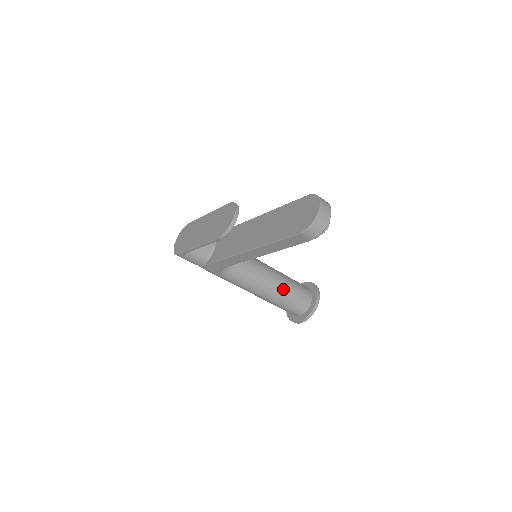
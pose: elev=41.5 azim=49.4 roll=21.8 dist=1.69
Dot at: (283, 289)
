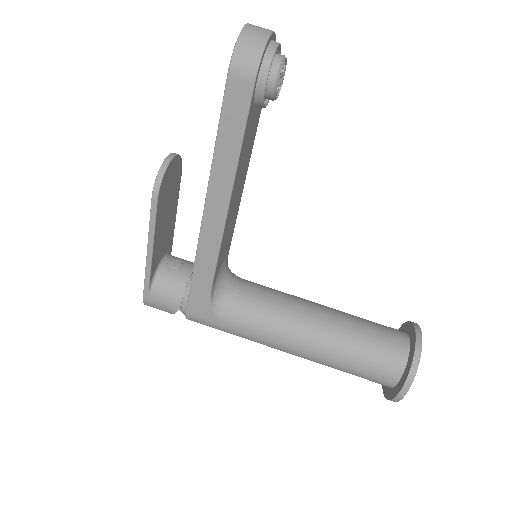
Dot at: (341, 326)
